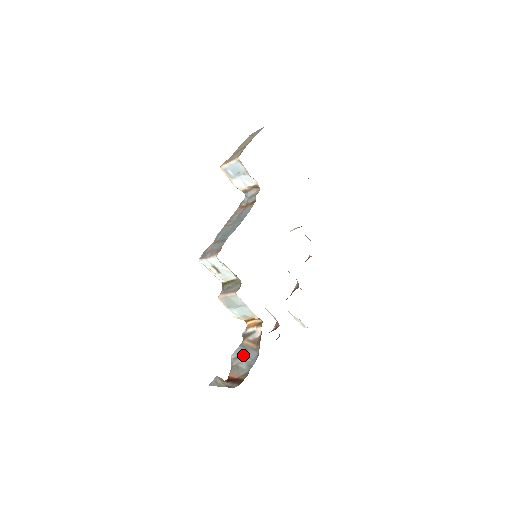
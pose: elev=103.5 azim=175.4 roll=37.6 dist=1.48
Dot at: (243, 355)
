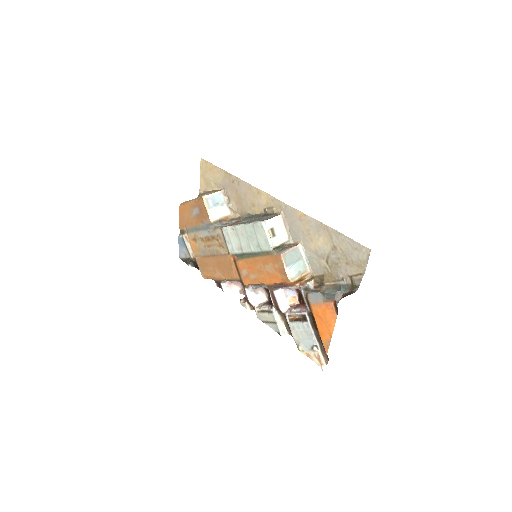
Dot at: (323, 293)
